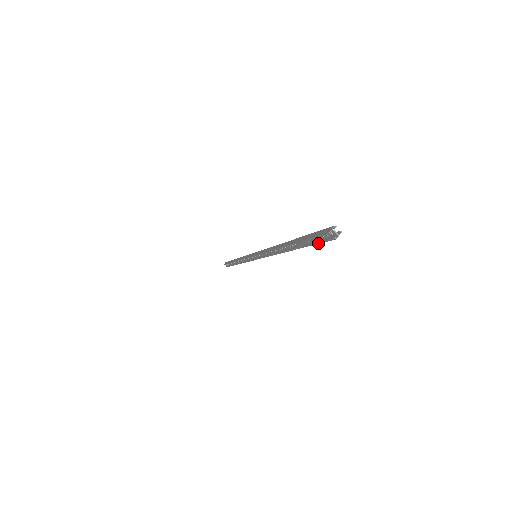
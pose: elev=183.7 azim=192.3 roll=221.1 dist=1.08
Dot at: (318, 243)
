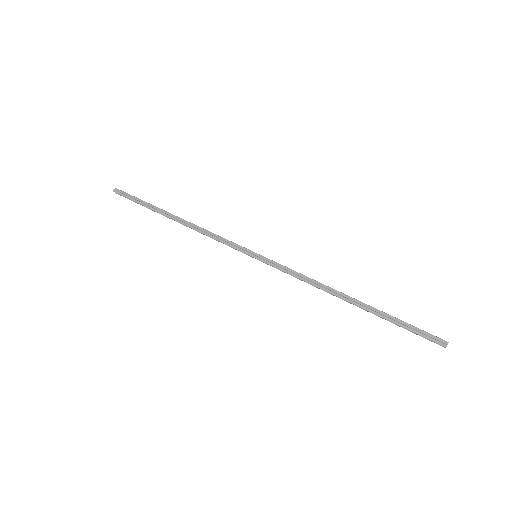
Dot at: occluded
